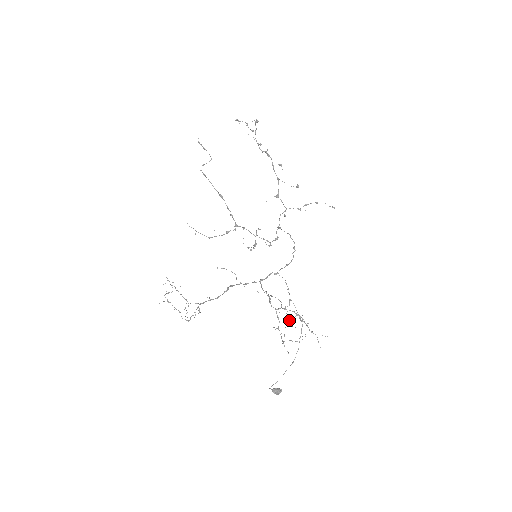
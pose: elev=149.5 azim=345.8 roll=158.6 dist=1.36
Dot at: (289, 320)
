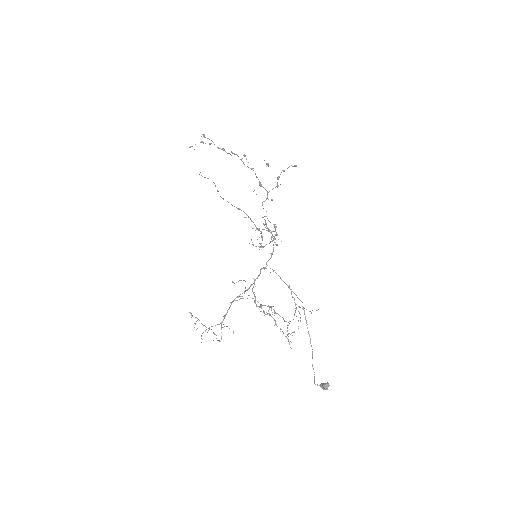
Dot at: occluded
